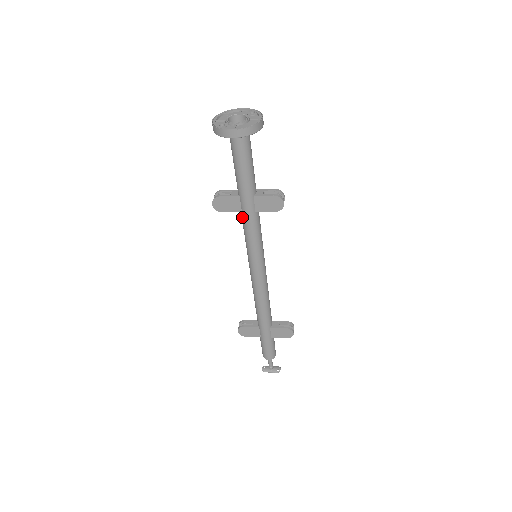
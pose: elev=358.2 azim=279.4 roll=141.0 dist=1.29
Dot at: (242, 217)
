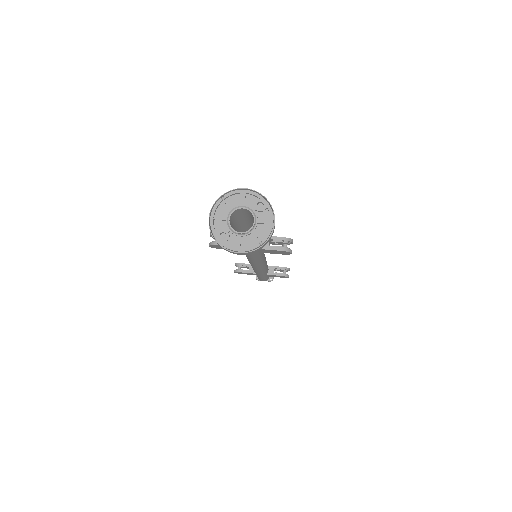
Dot at: occluded
